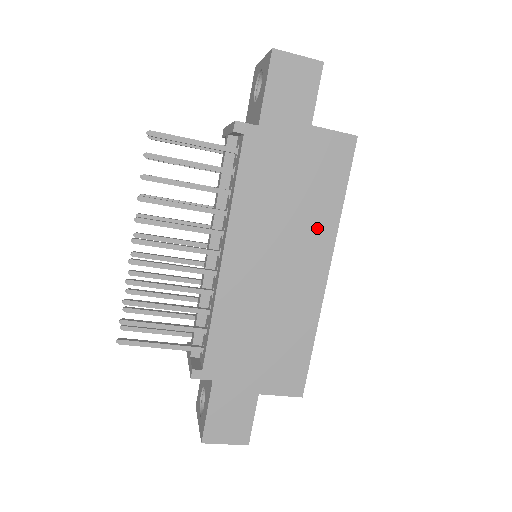
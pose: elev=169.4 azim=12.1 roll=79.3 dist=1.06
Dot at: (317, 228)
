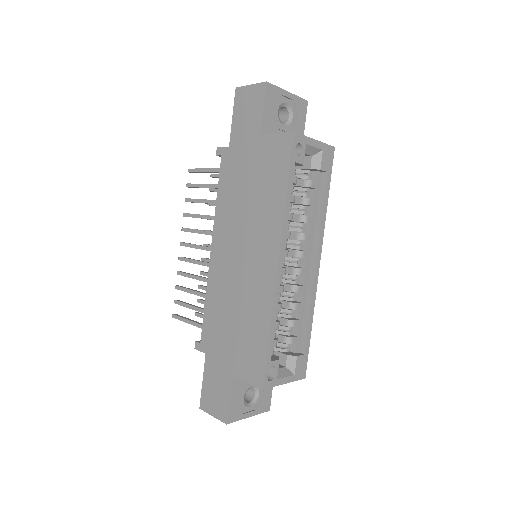
Dot at: (268, 221)
